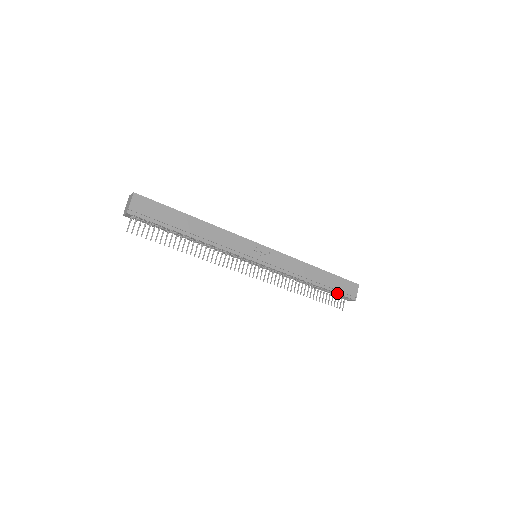
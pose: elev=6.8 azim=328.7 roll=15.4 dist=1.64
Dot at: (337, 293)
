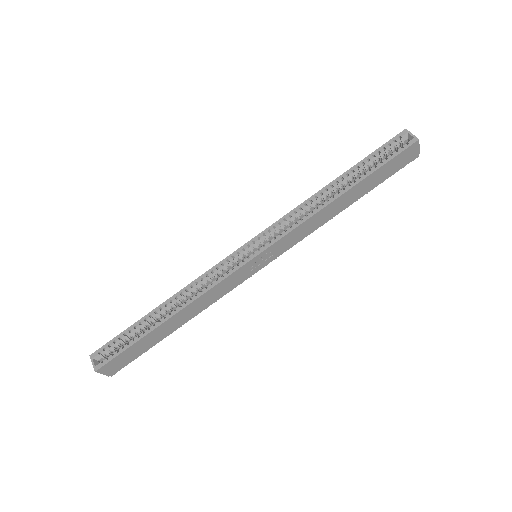
Dot at: occluded
